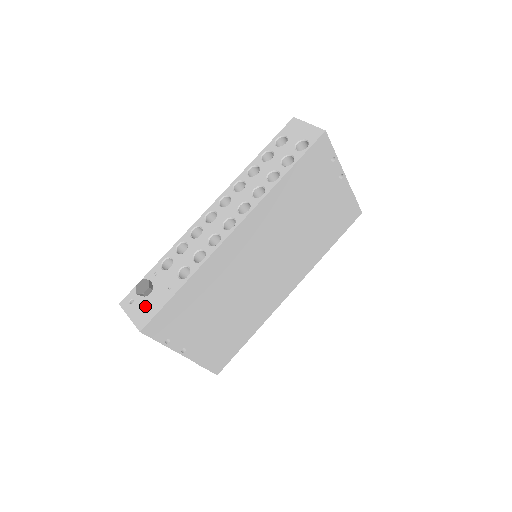
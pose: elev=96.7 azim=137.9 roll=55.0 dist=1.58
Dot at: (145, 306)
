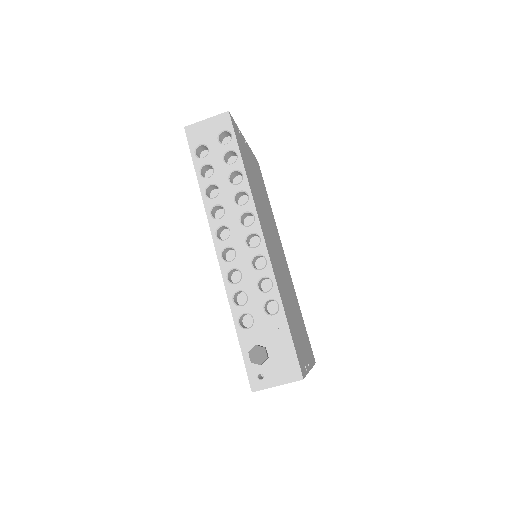
Dot at: (278, 363)
